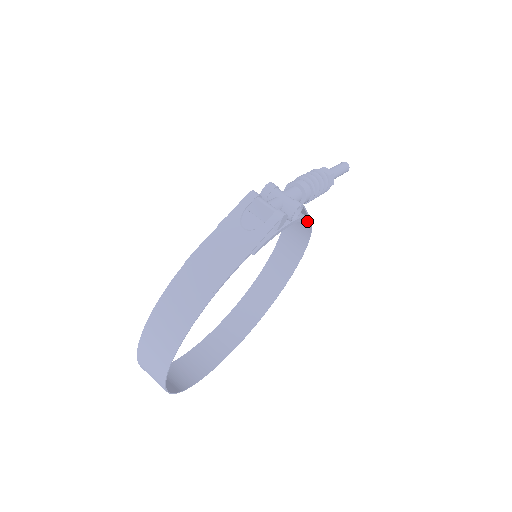
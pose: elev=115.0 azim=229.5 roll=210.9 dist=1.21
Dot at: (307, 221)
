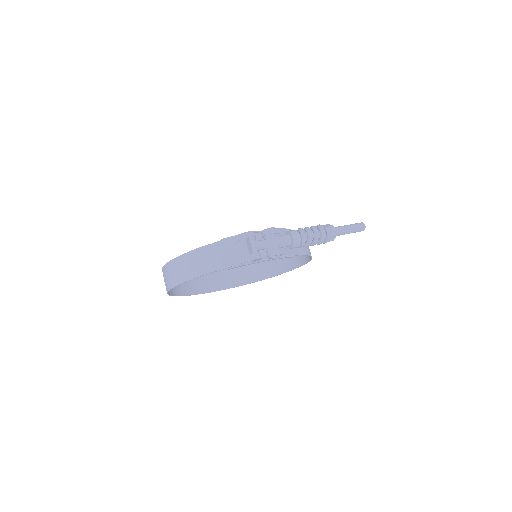
Dot at: (305, 252)
